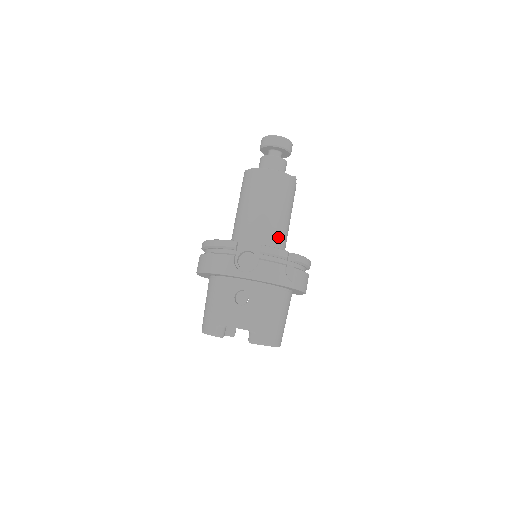
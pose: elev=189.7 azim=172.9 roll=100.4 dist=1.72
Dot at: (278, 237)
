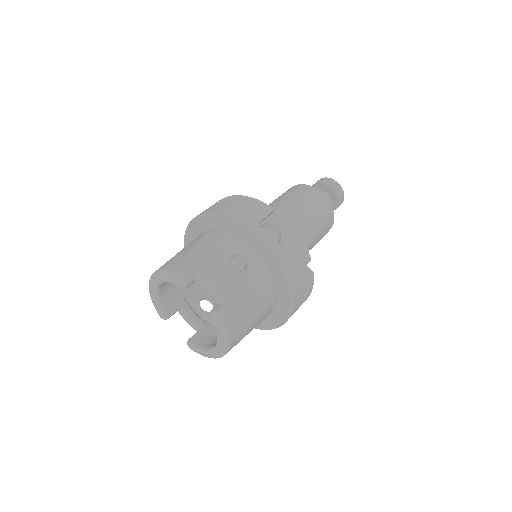
Dot at: occluded
